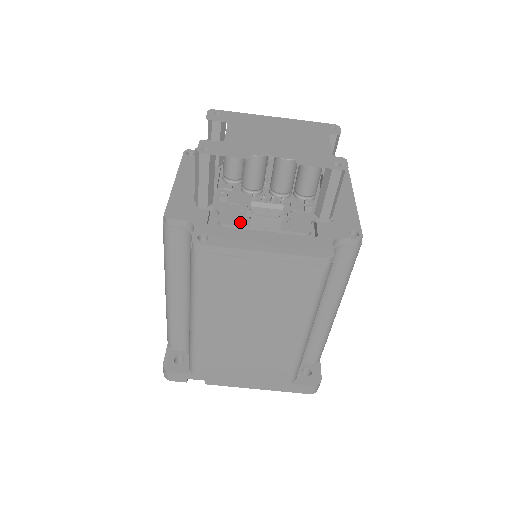
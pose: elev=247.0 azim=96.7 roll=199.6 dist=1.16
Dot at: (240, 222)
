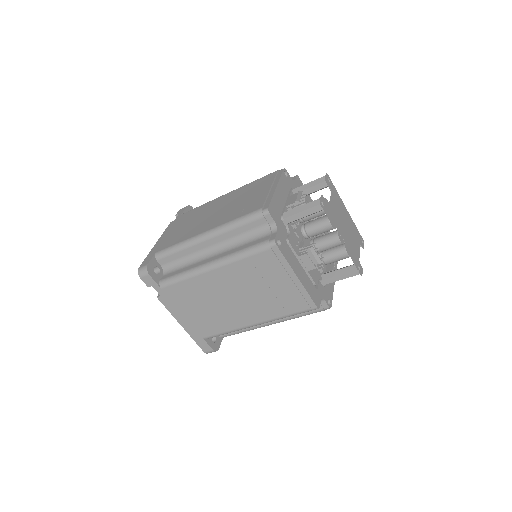
Dot at: (296, 249)
